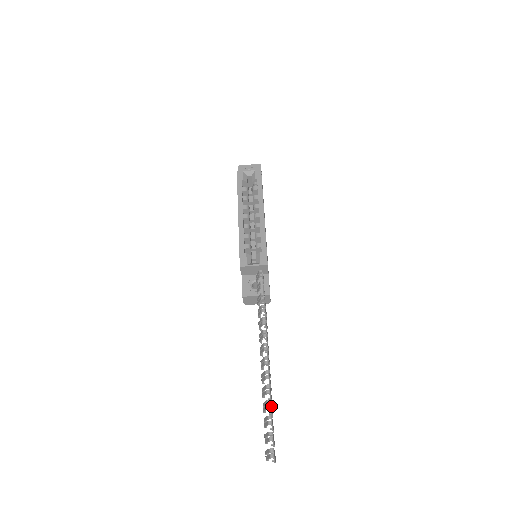
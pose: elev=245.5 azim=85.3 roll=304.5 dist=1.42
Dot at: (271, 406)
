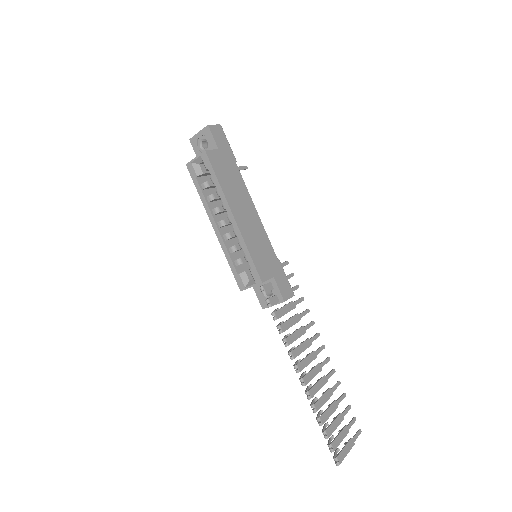
Dot at: (323, 420)
